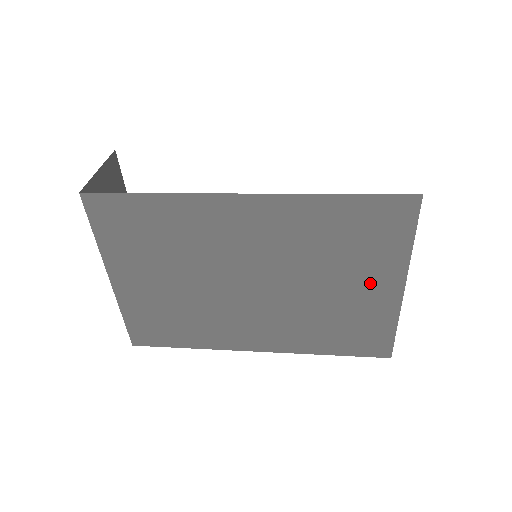
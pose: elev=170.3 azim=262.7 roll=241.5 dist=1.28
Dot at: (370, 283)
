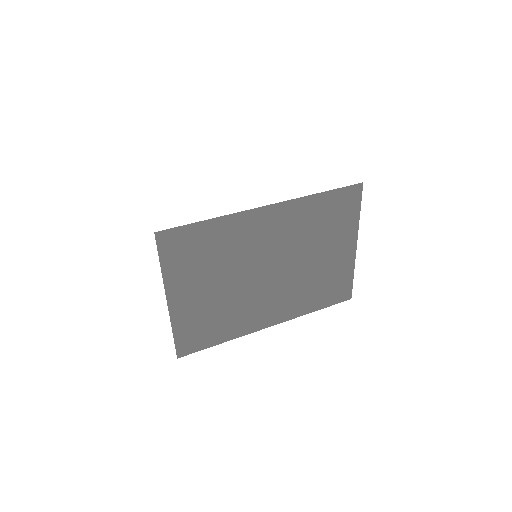
Dot at: (339, 248)
